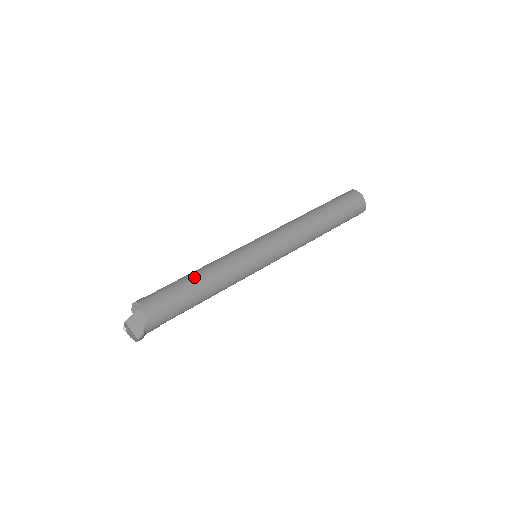
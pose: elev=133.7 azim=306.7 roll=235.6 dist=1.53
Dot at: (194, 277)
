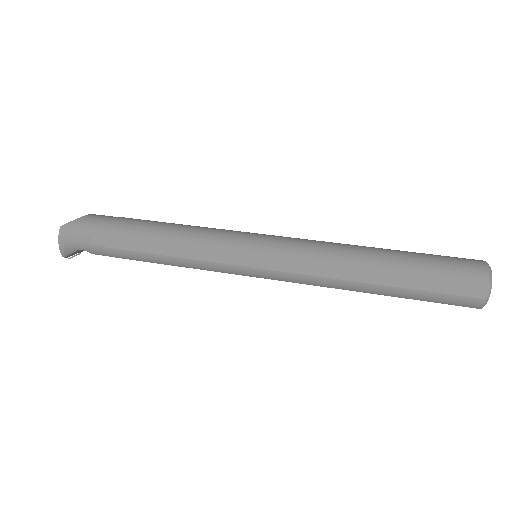
Dot at: occluded
